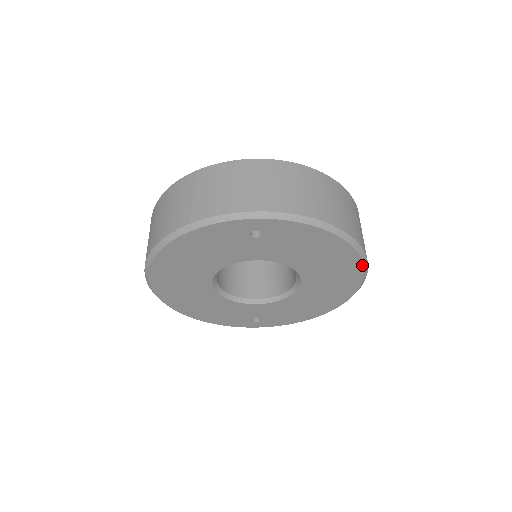
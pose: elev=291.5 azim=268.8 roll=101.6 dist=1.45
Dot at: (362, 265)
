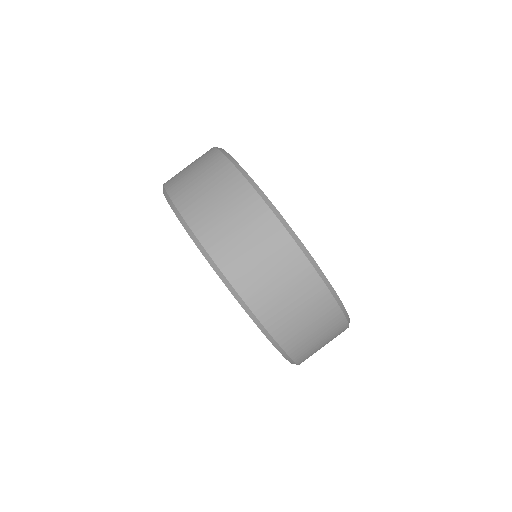
Dot at: occluded
